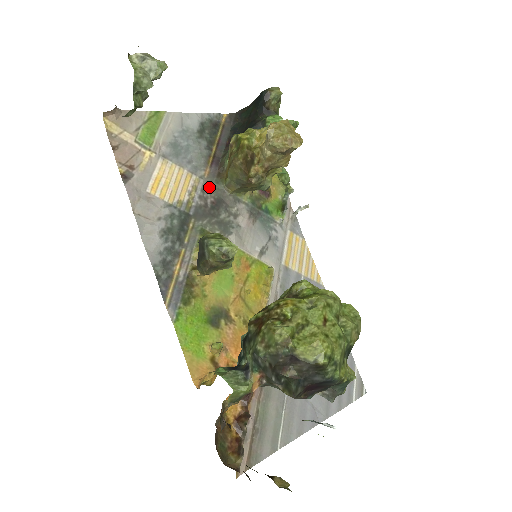
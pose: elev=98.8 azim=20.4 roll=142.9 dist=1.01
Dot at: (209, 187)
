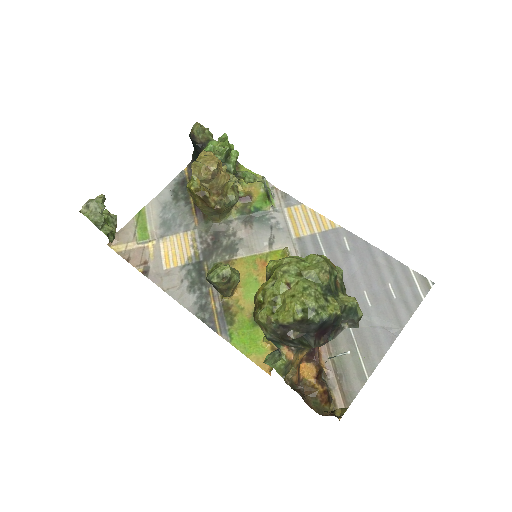
Dot at: (203, 230)
